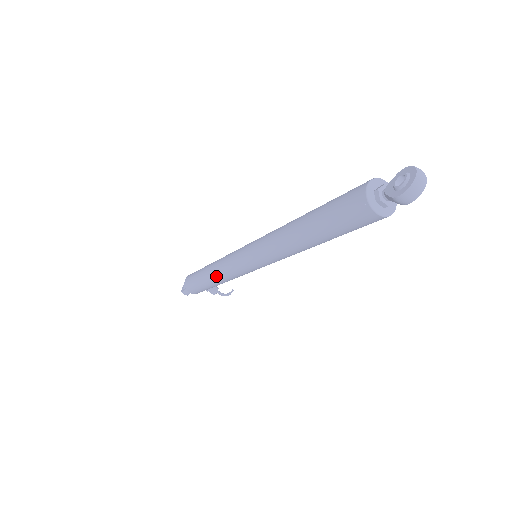
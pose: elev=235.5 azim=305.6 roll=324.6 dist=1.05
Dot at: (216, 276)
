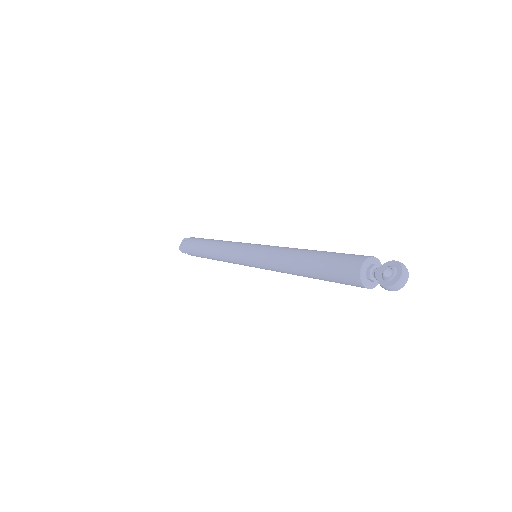
Dot at: (217, 257)
